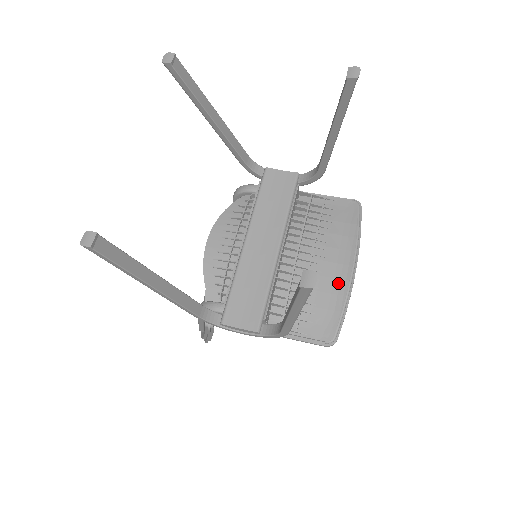
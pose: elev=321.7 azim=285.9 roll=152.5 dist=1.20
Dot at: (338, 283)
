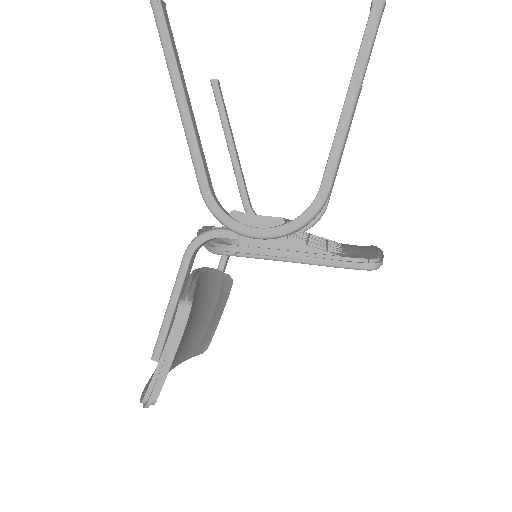
Dot at: (364, 247)
